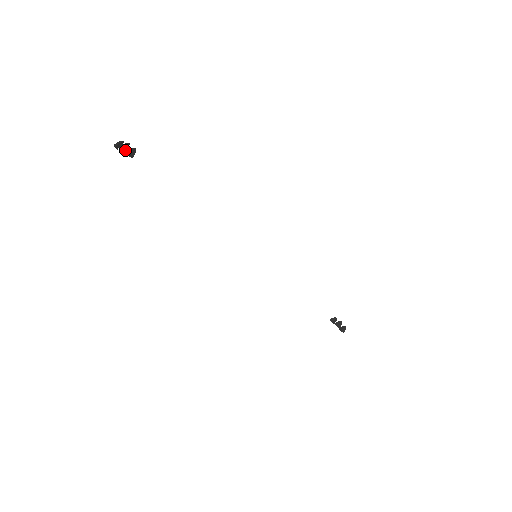
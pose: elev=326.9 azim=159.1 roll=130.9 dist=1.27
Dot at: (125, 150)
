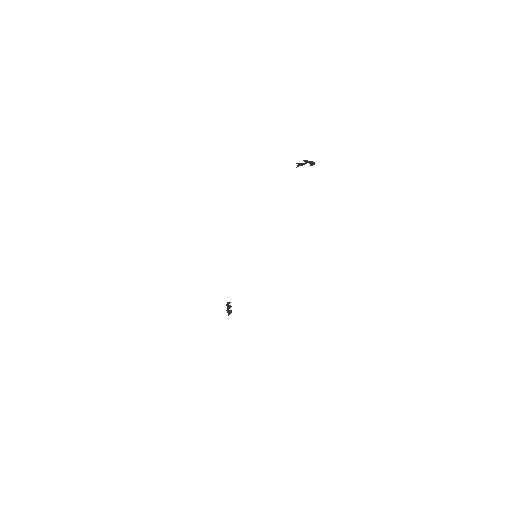
Dot at: (300, 163)
